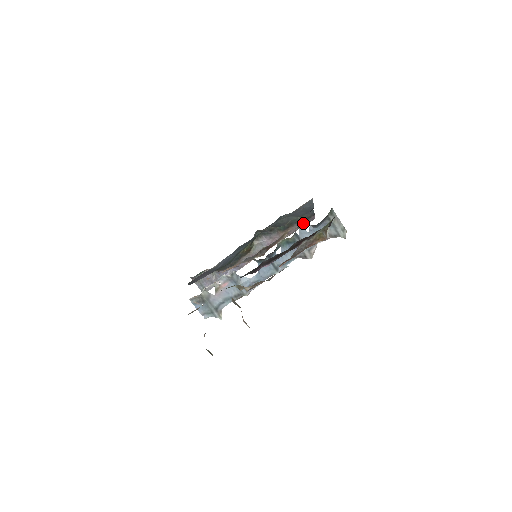
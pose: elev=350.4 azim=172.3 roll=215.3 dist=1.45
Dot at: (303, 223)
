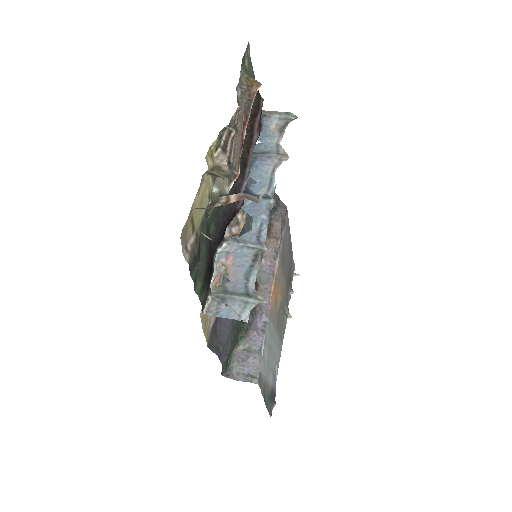
Dot at: occluded
